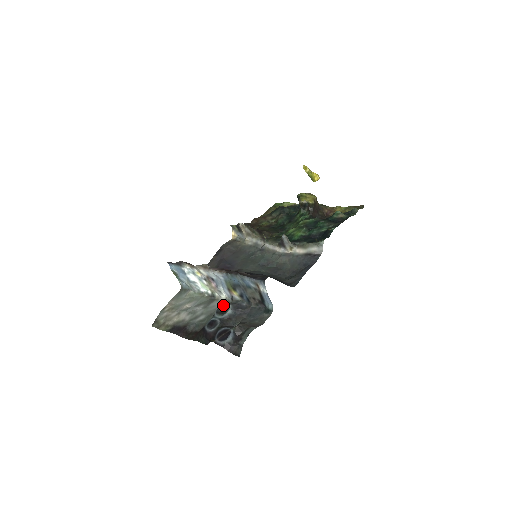
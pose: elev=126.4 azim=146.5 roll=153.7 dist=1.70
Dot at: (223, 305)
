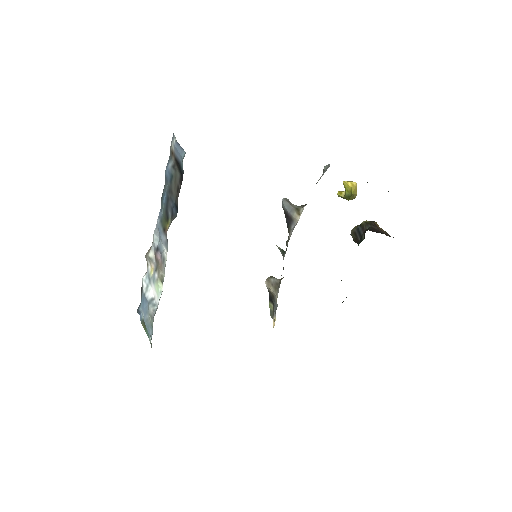
Dot at: occluded
